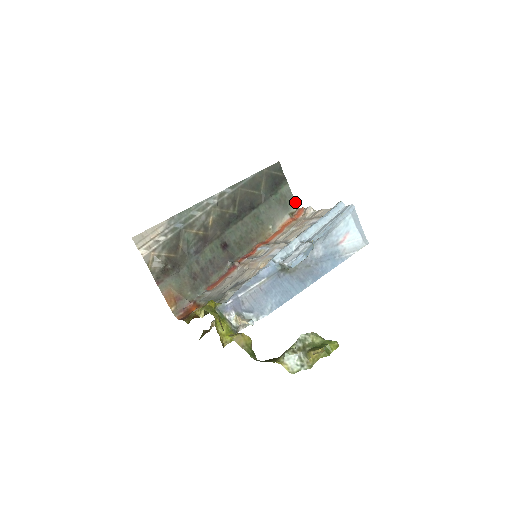
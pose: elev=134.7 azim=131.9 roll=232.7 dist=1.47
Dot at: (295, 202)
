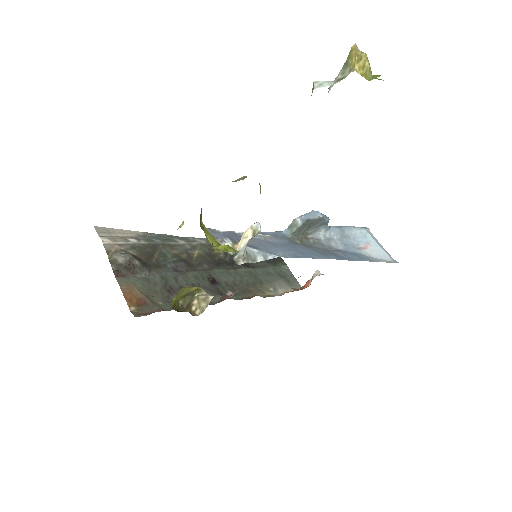
Dot at: (298, 283)
